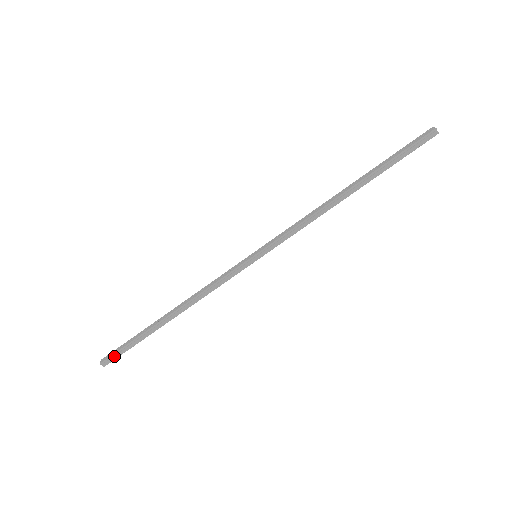
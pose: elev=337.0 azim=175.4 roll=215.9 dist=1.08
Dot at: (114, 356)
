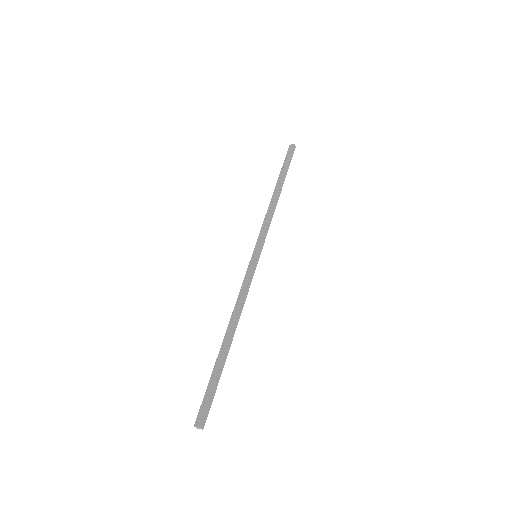
Dot at: (207, 409)
